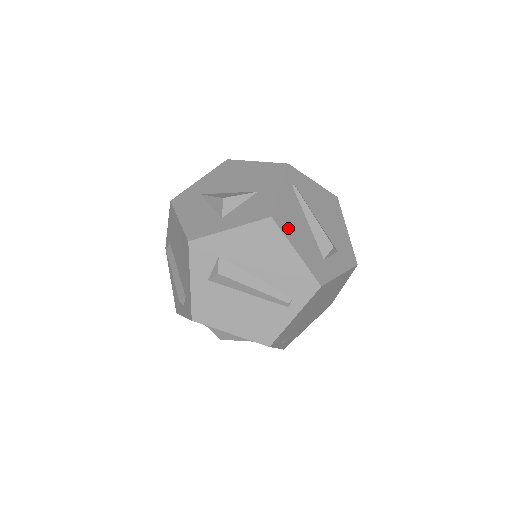
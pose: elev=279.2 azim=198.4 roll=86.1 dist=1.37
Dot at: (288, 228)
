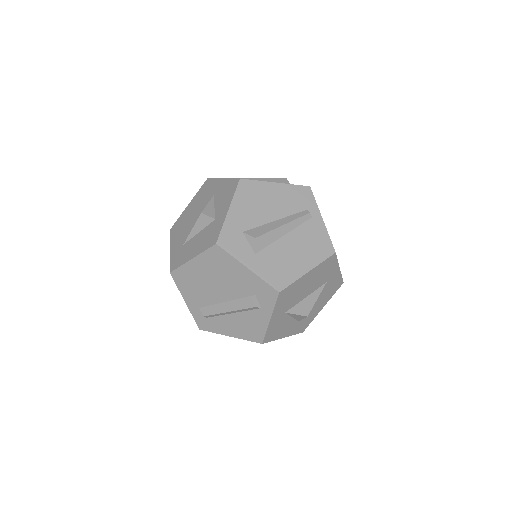
Dot at: occluded
